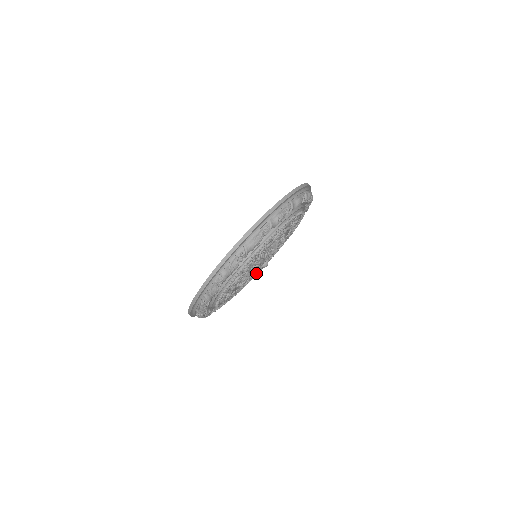
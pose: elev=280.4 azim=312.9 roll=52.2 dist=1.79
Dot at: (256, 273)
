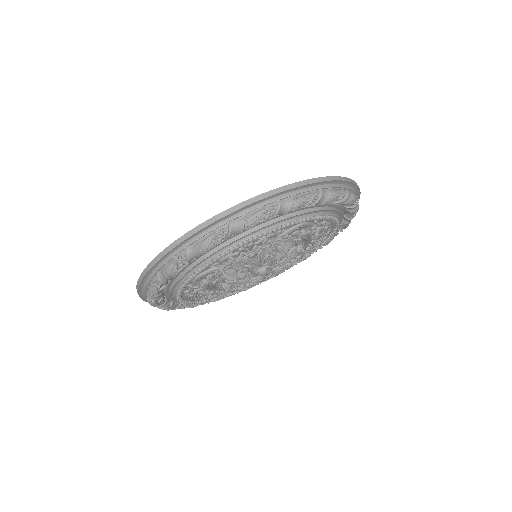
Dot at: (248, 278)
